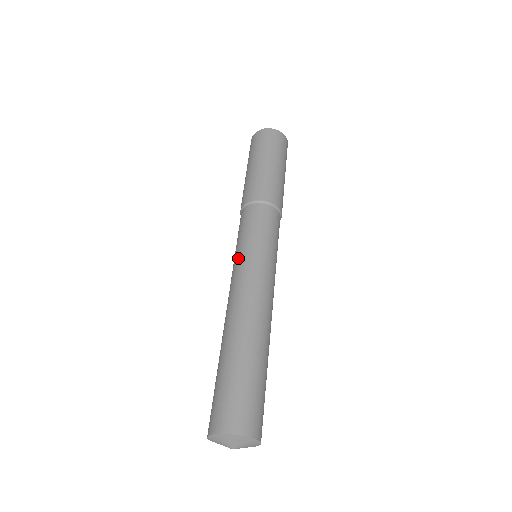
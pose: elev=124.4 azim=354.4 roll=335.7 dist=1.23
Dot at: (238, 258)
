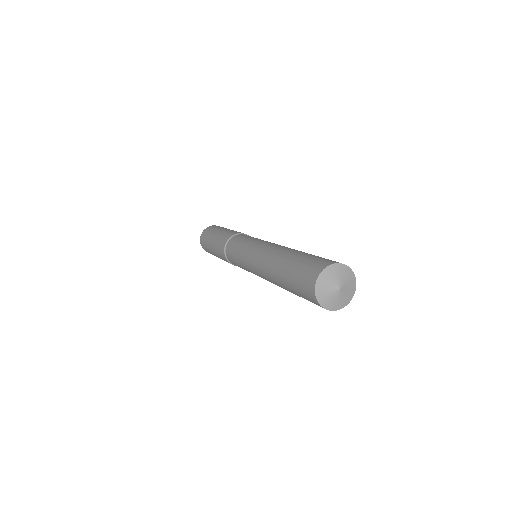
Dot at: (249, 245)
